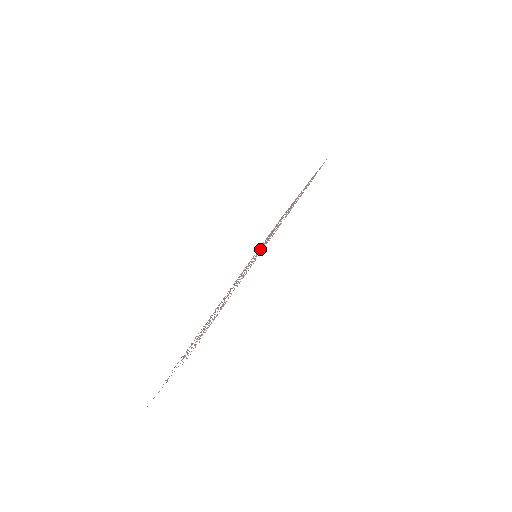
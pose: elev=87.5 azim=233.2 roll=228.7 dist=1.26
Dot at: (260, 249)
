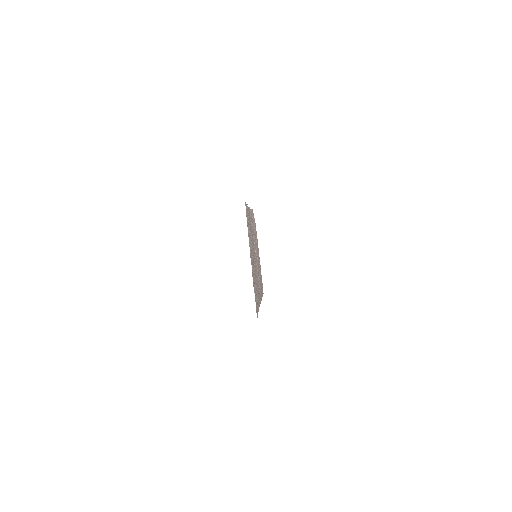
Dot at: occluded
